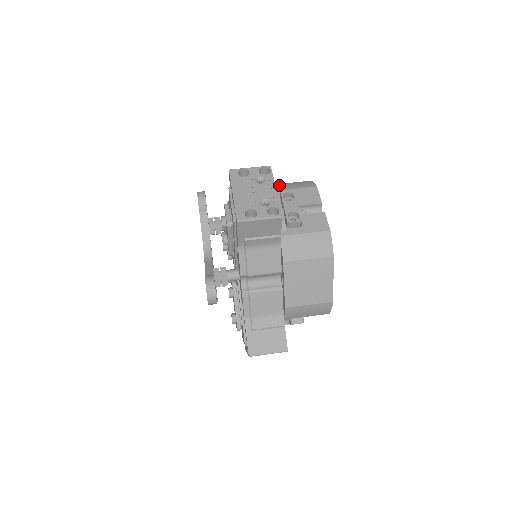
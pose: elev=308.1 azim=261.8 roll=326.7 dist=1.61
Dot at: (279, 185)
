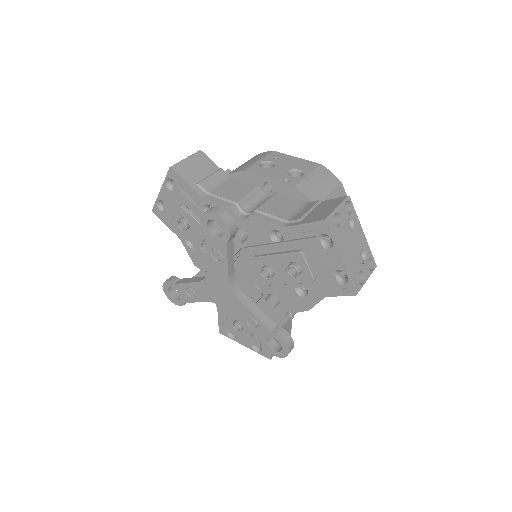
Dot at: (311, 187)
